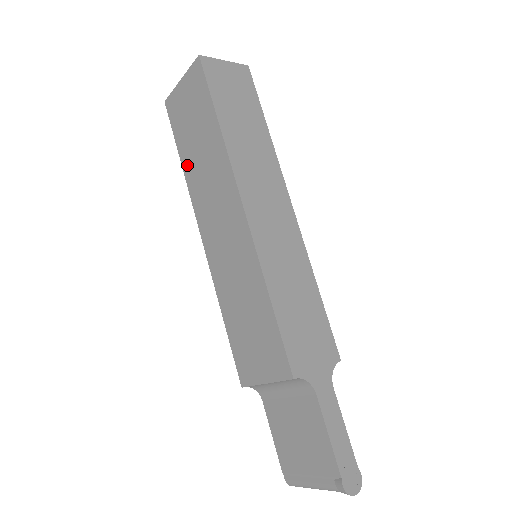
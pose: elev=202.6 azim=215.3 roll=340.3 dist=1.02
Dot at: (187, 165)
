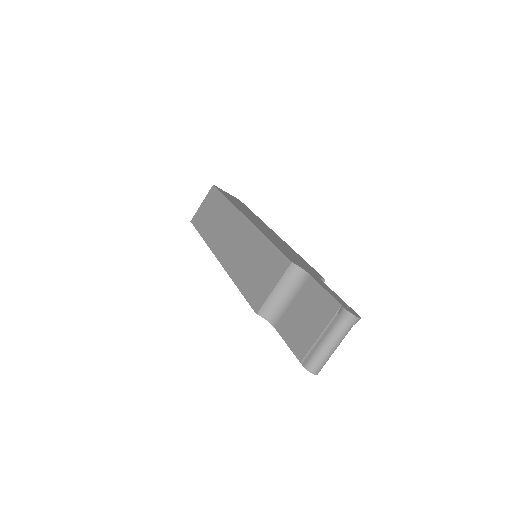
Dot at: (206, 234)
